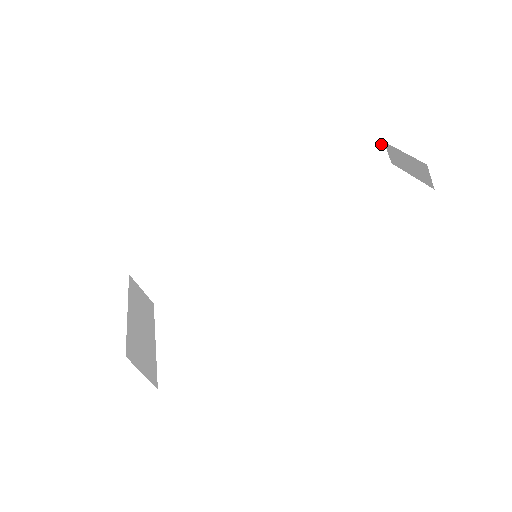
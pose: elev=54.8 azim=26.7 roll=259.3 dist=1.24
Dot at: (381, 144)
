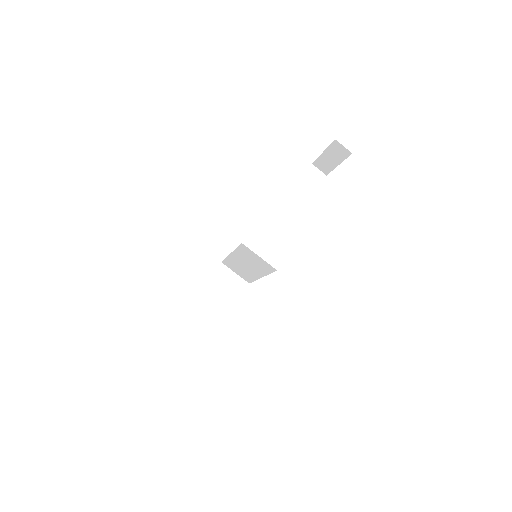
Dot at: (311, 166)
